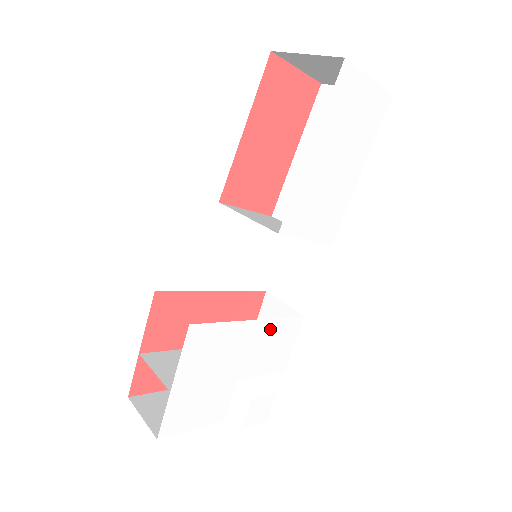
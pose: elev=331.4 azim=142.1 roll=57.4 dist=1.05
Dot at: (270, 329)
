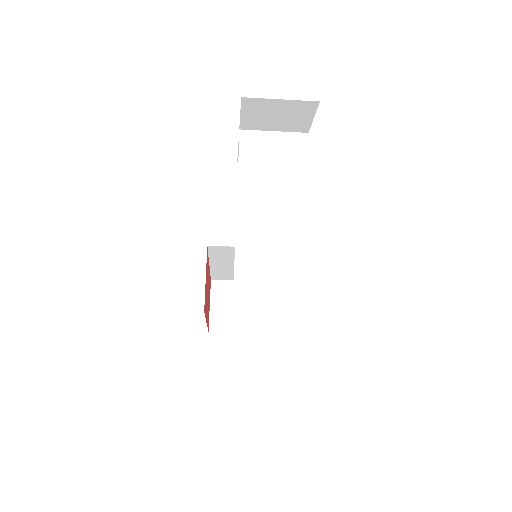
Dot at: occluded
